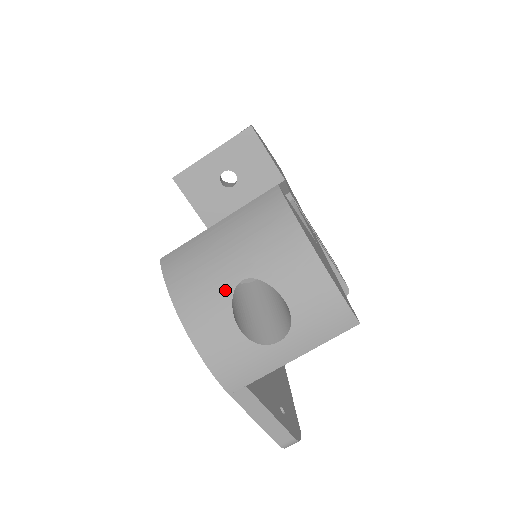
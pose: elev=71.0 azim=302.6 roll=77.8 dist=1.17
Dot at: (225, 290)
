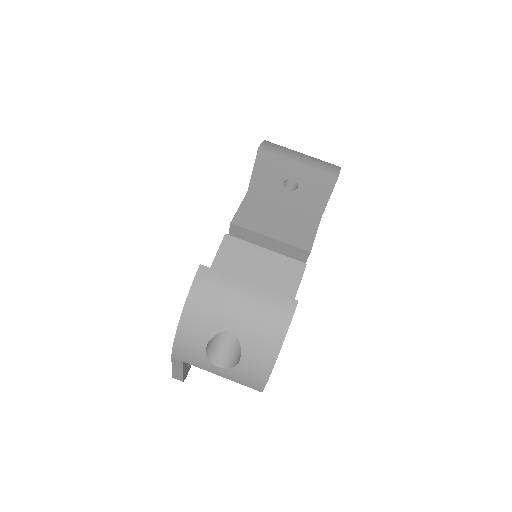
Dot at: (218, 327)
